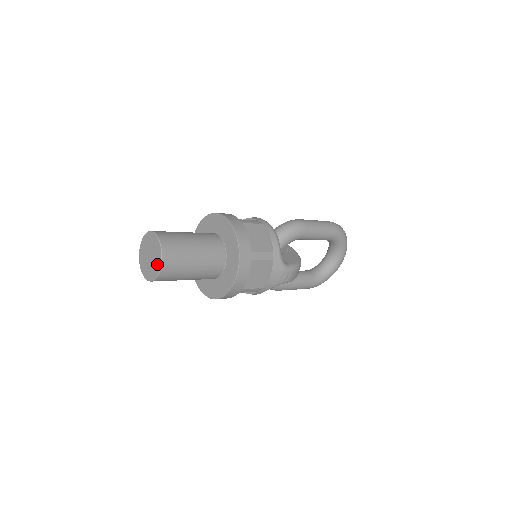
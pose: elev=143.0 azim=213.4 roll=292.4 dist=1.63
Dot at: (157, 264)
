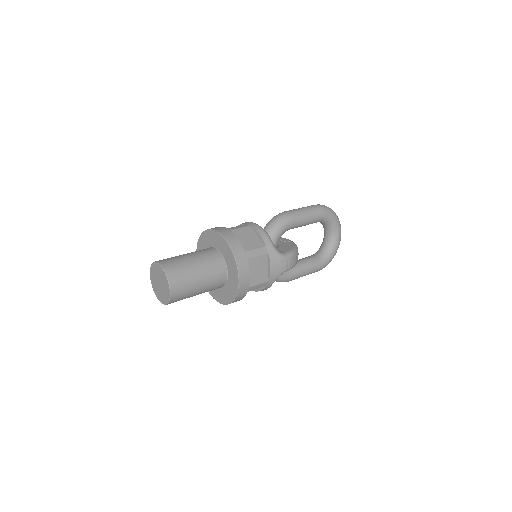
Dot at: (166, 287)
